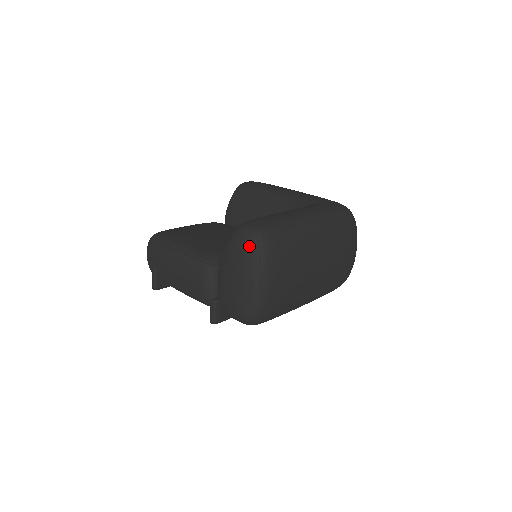
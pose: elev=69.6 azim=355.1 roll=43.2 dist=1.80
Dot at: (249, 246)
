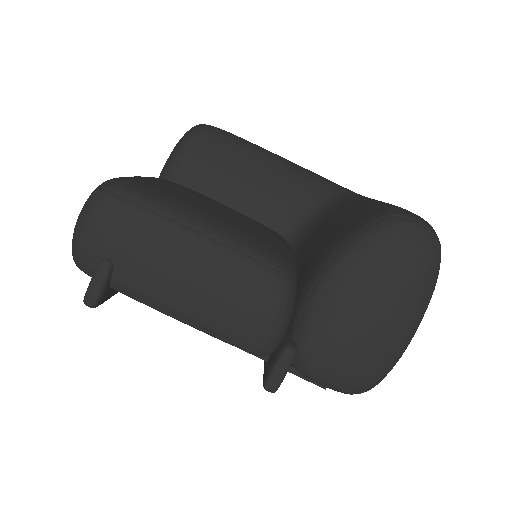
Dot at: (426, 259)
